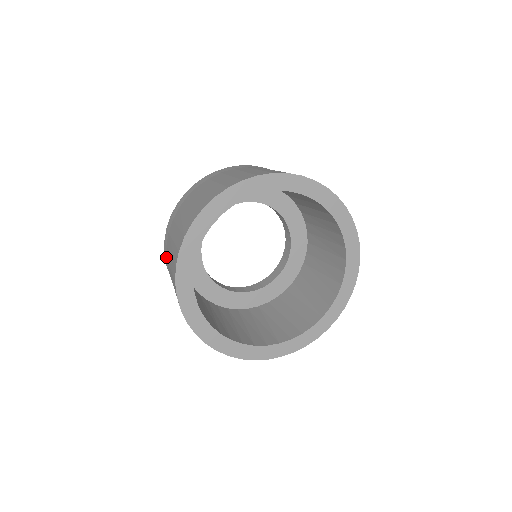
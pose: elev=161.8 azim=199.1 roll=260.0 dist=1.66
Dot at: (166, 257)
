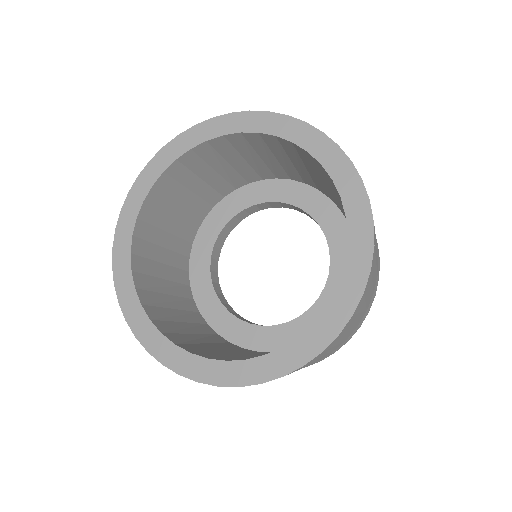
Dot at: occluded
